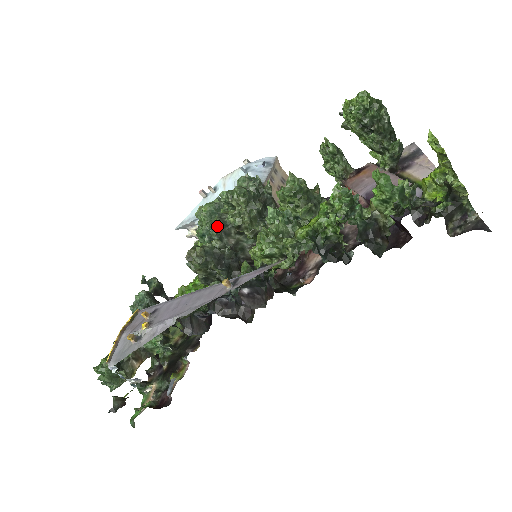
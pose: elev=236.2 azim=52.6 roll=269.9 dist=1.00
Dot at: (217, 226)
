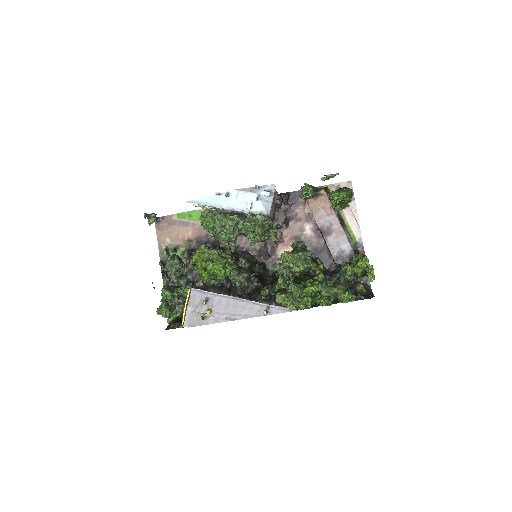
Dot at: occluded
